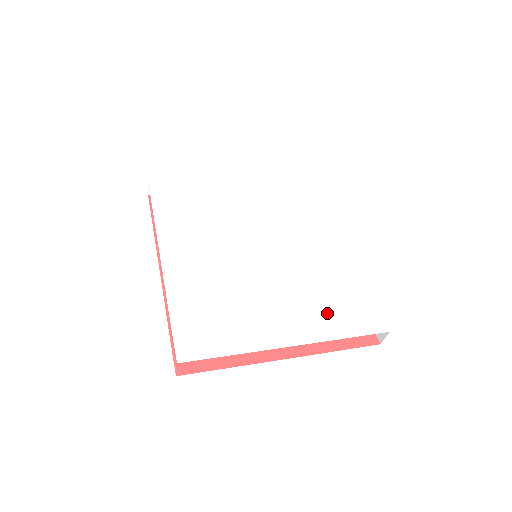
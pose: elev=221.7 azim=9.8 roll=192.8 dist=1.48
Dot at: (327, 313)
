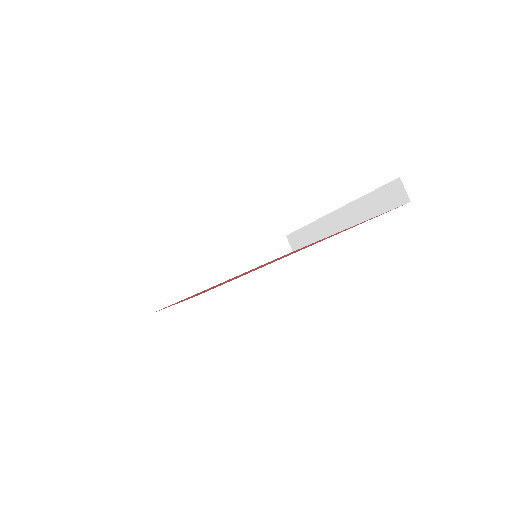
Dot at: occluded
